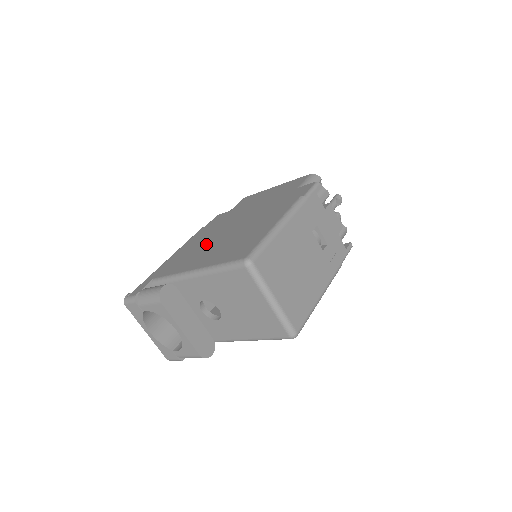
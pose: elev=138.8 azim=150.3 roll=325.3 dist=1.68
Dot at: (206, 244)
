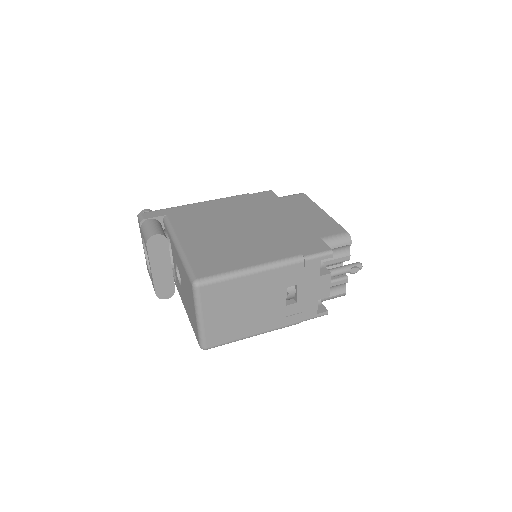
Dot at: (219, 222)
